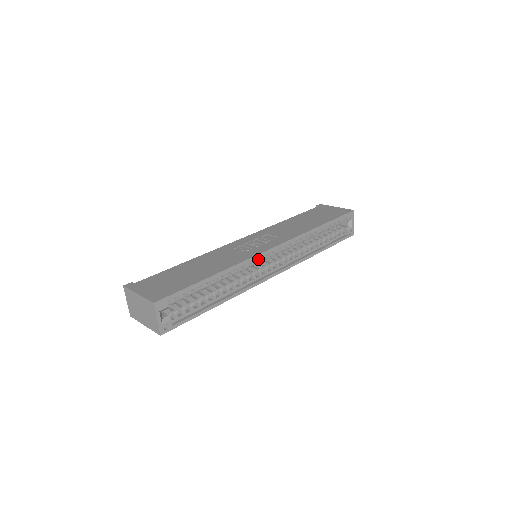
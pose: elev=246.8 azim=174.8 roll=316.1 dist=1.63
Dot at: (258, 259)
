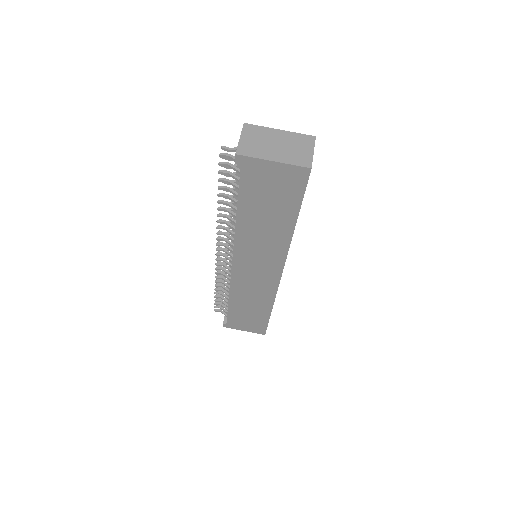
Dot at: occluded
